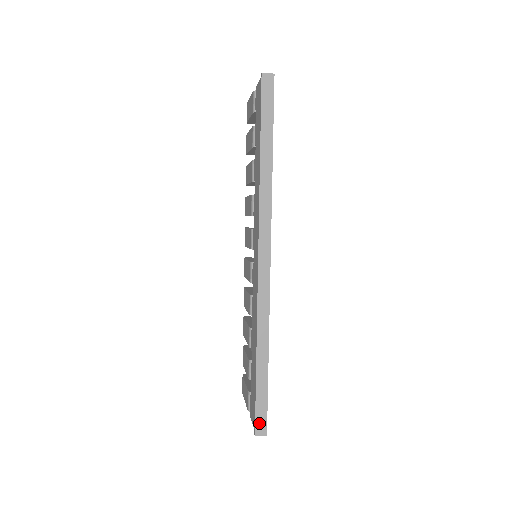
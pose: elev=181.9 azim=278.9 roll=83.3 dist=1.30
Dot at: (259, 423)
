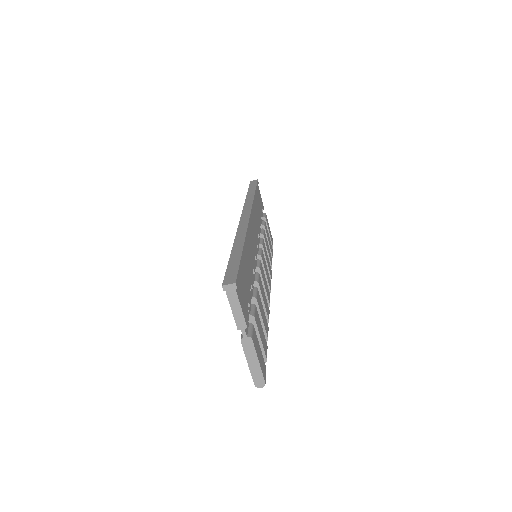
Dot at: (228, 278)
